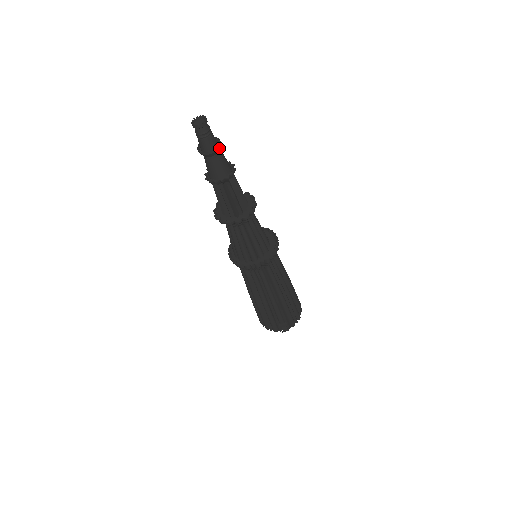
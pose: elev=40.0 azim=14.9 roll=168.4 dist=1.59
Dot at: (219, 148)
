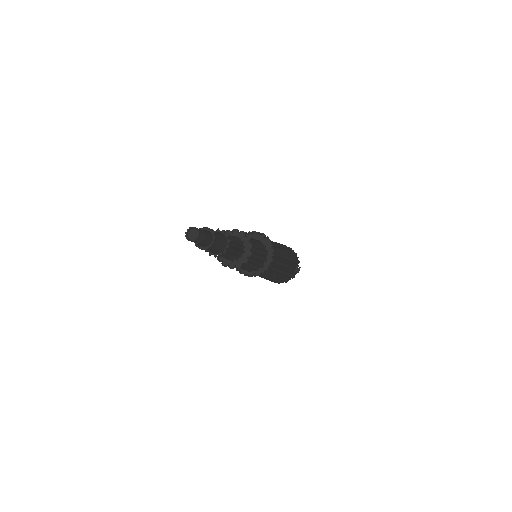
Dot at: (213, 233)
